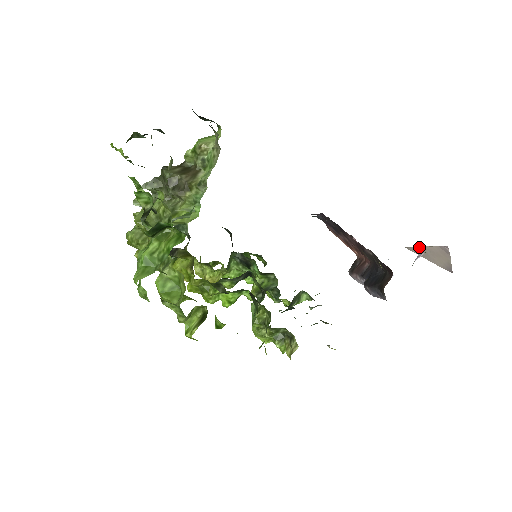
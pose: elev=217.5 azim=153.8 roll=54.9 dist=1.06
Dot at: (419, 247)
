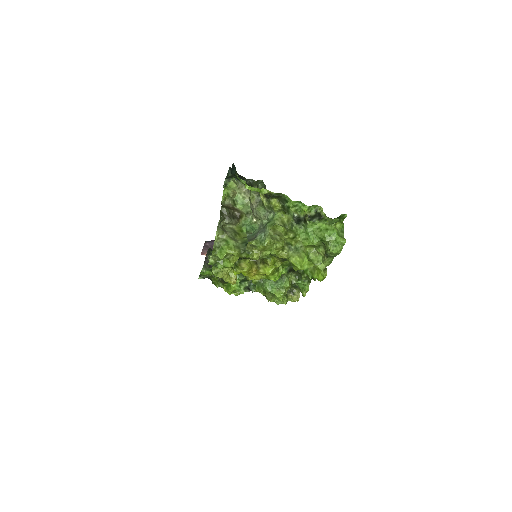
Dot at: occluded
